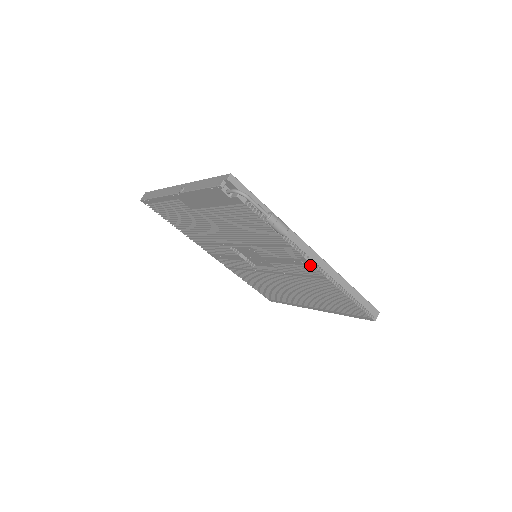
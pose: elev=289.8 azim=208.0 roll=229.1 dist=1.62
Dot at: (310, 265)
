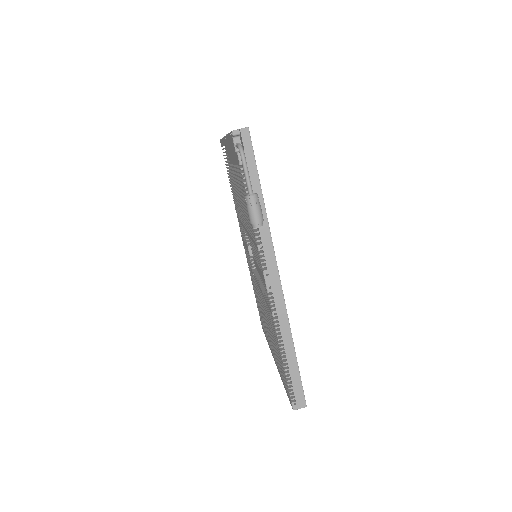
Dot at: (266, 286)
